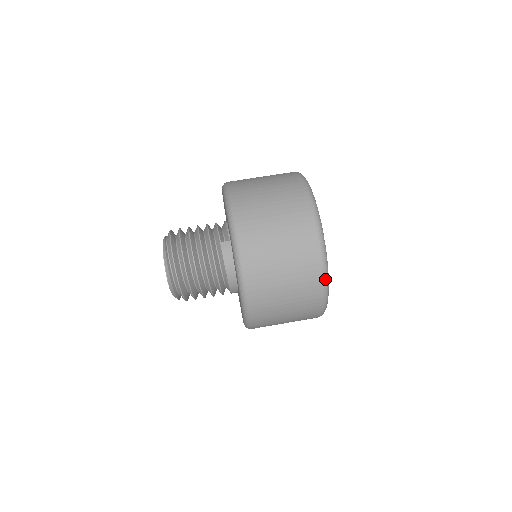
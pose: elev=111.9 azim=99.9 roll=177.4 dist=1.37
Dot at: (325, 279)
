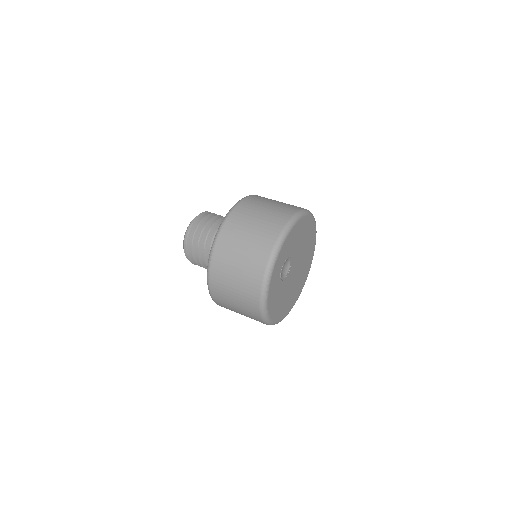
Dot at: (262, 315)
